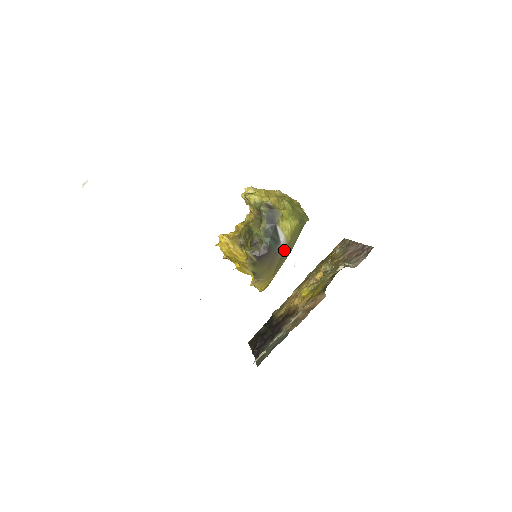
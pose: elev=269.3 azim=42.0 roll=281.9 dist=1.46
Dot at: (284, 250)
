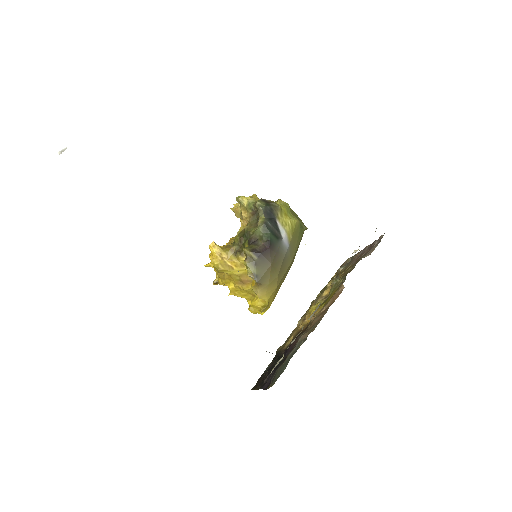
Dot at: (287, 249)
